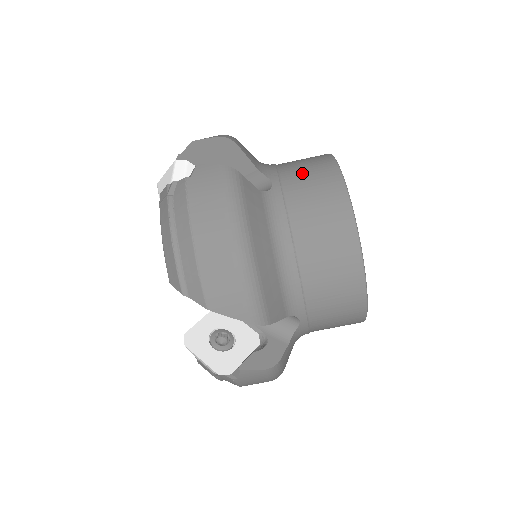
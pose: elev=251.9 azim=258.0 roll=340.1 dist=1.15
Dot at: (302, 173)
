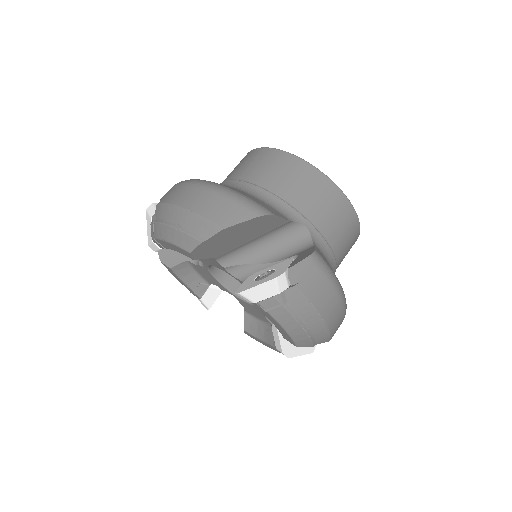
Dot at: occluded
